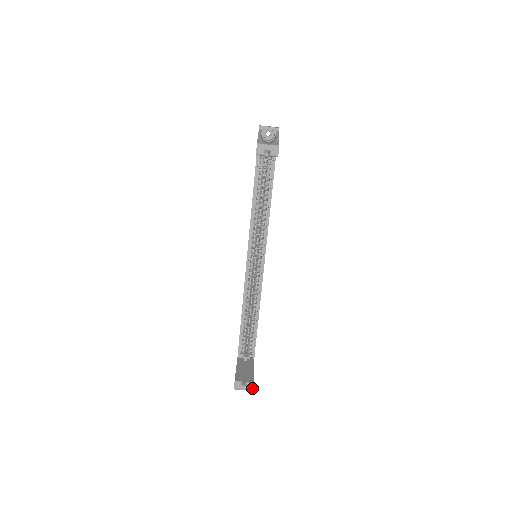
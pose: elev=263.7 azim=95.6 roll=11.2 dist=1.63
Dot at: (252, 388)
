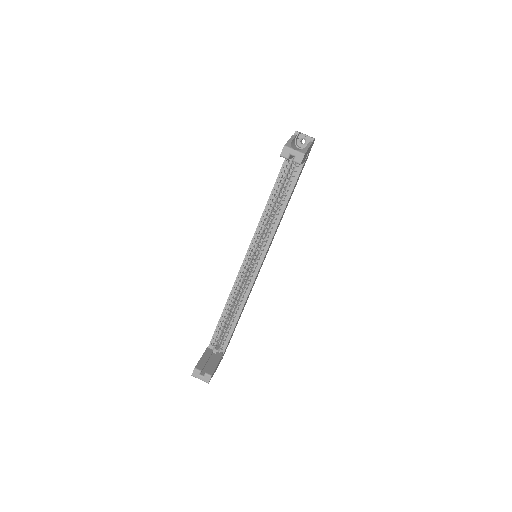
Dot at: (209, 380)
